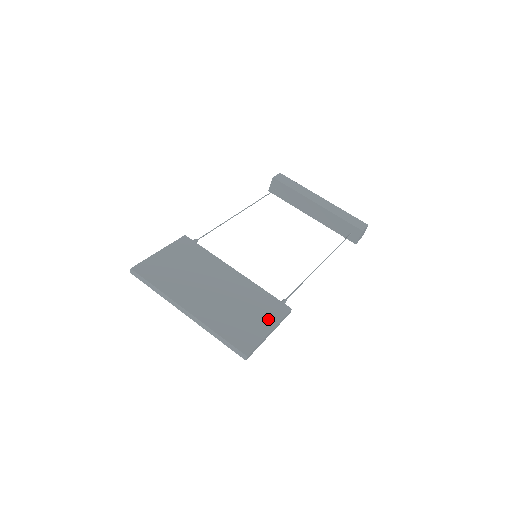
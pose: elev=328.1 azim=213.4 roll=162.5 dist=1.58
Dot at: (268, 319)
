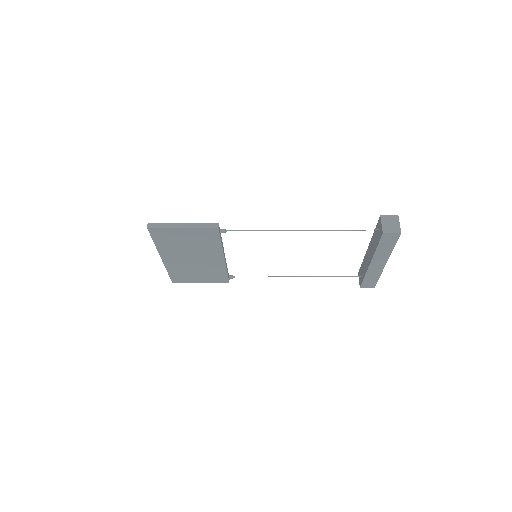
Dot at: occluded
